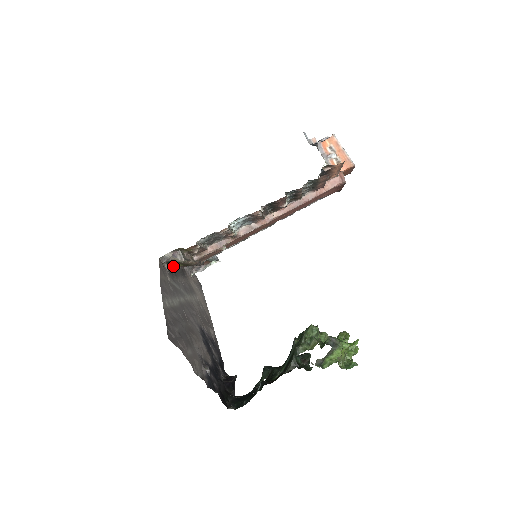
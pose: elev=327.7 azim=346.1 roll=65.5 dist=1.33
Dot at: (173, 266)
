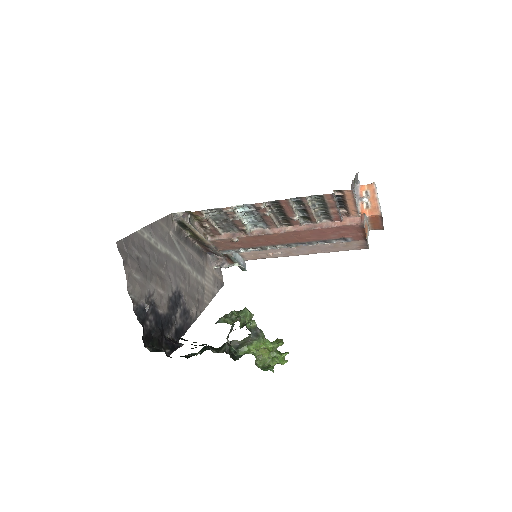
Dot at: (186, 232)
